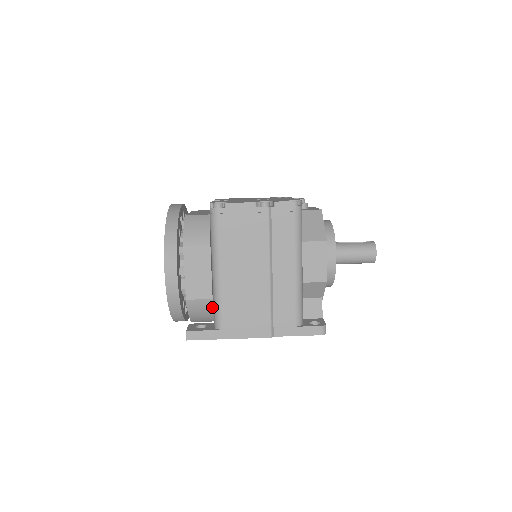
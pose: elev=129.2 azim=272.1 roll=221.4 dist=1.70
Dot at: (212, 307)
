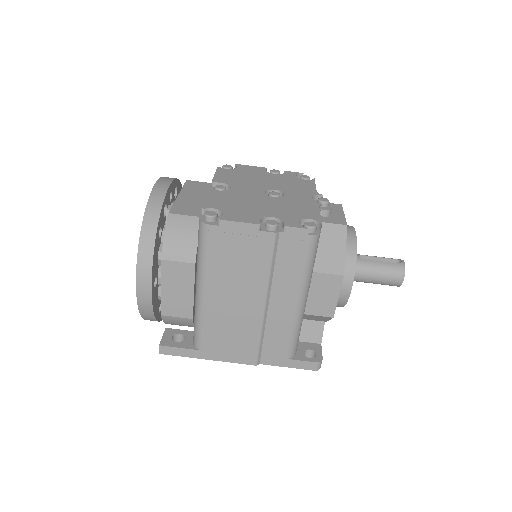
Dot at: (192, 324)
